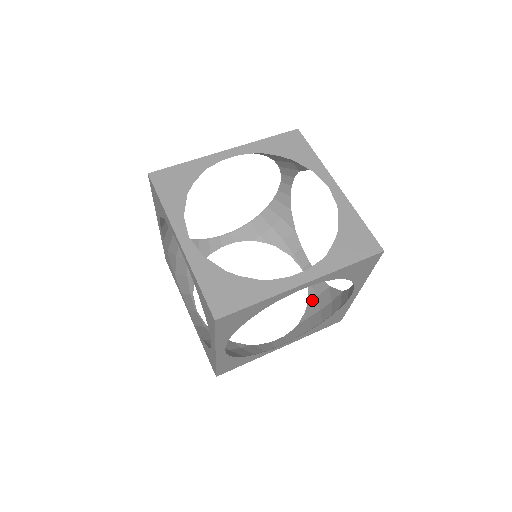
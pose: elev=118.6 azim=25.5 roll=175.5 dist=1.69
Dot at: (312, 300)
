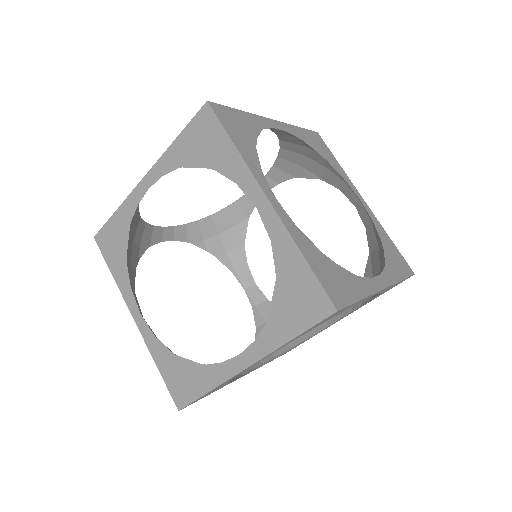
Dot at: (262, 325)
